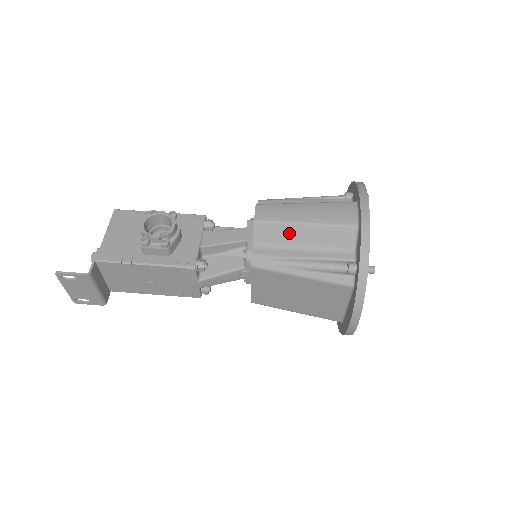
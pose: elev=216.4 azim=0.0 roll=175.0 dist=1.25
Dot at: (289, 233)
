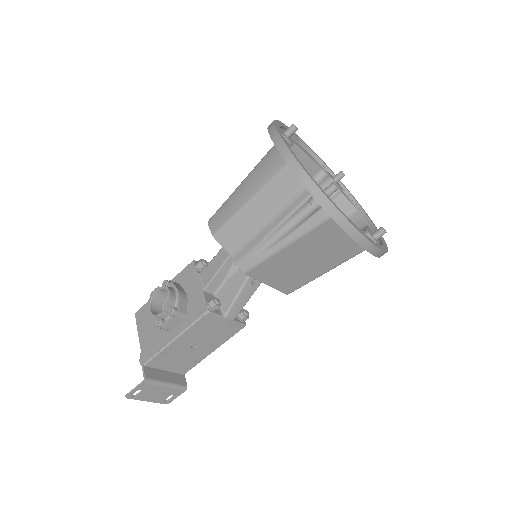
Dot at: (245, 221)
